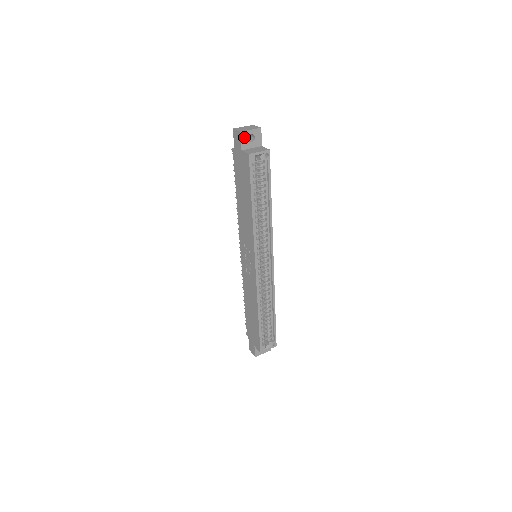
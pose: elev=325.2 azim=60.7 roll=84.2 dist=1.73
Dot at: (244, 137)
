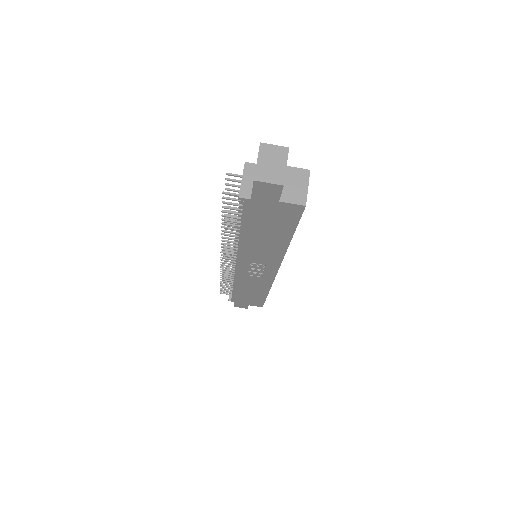
Dot at: occluded
